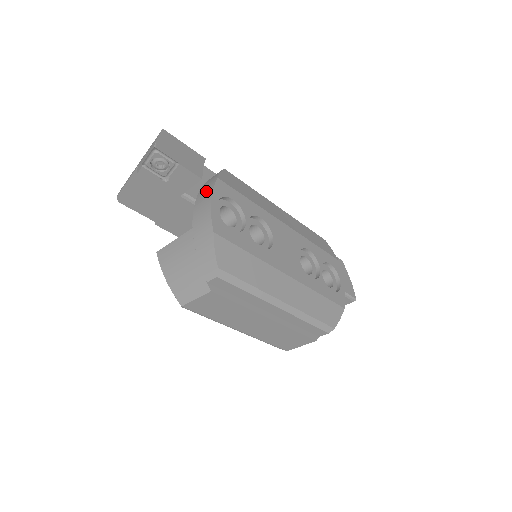
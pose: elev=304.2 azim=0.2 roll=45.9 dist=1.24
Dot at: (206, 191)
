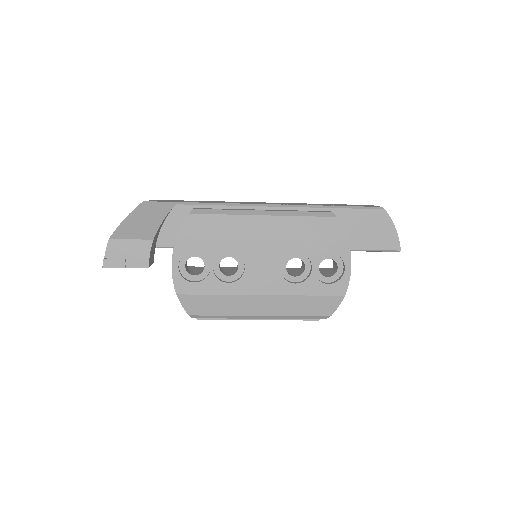
Dot at: occluded
